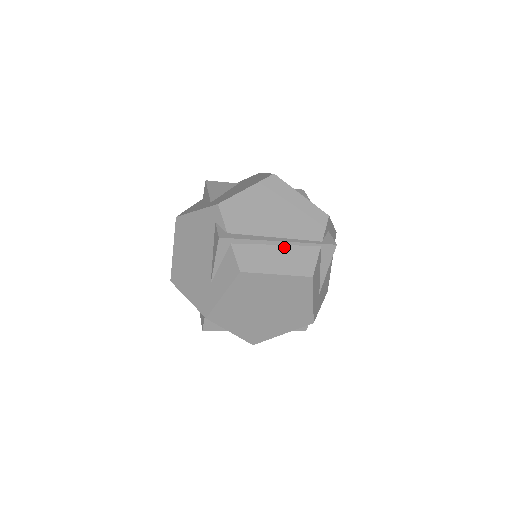
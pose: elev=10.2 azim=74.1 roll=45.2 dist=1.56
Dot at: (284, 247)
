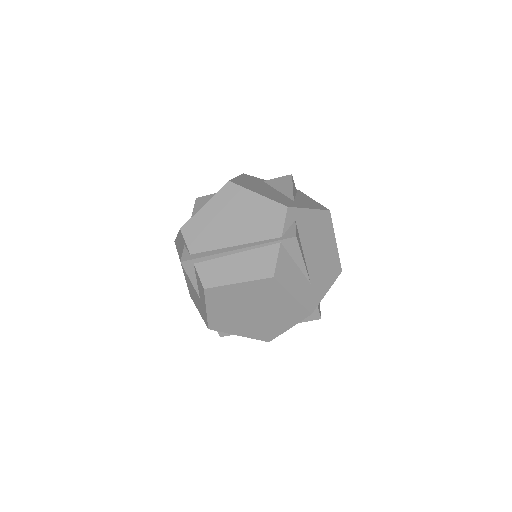
Dot at: (243, 254)
